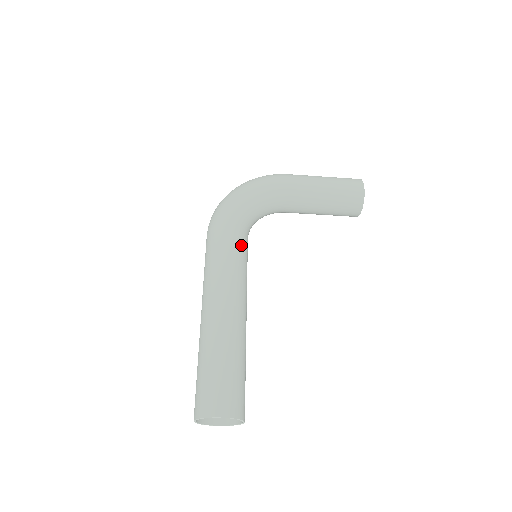
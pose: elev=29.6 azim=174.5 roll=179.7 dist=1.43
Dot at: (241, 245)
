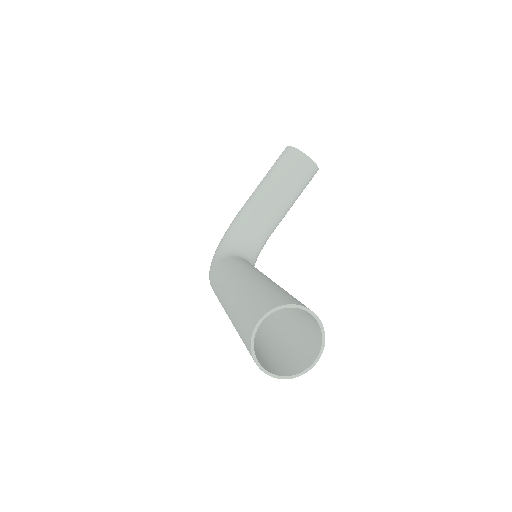
Dot at: (230, 260)
